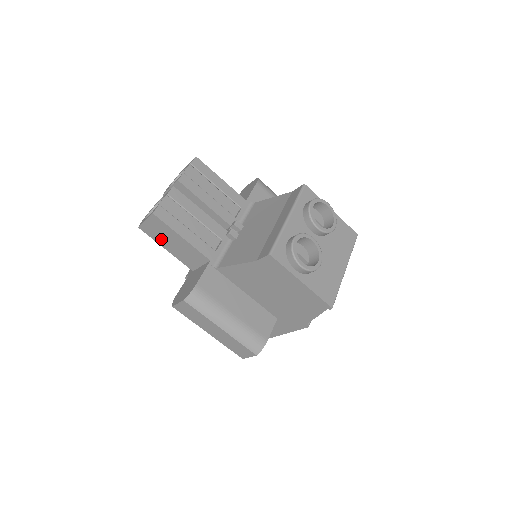
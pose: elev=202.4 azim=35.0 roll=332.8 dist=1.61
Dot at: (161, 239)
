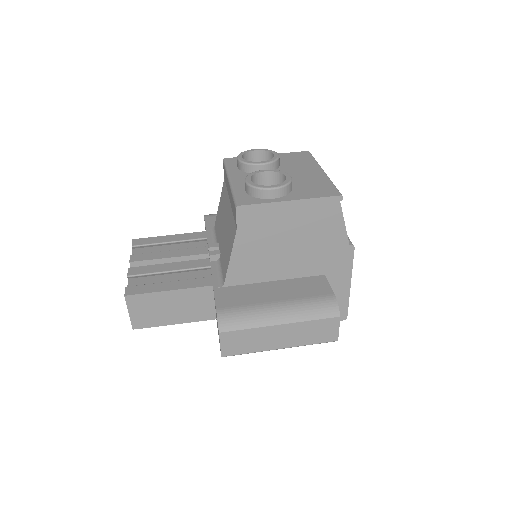
Dot at: (159, 317)
